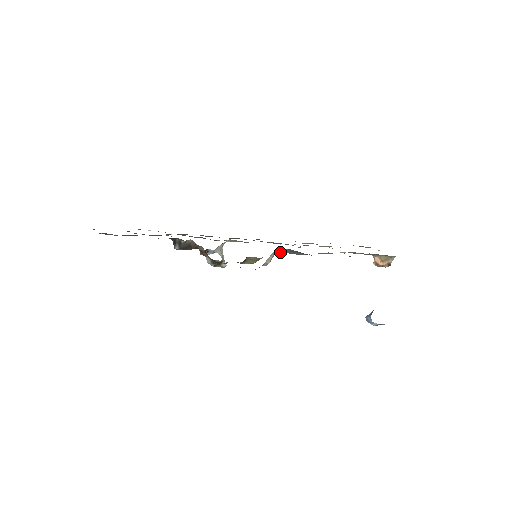
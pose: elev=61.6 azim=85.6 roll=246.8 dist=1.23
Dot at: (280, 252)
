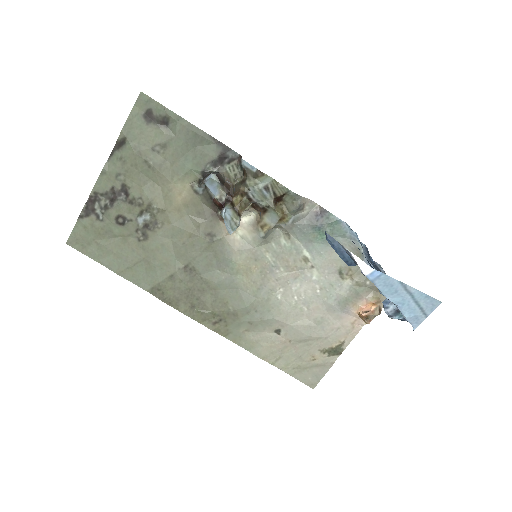
Dot at: (302, 222)
